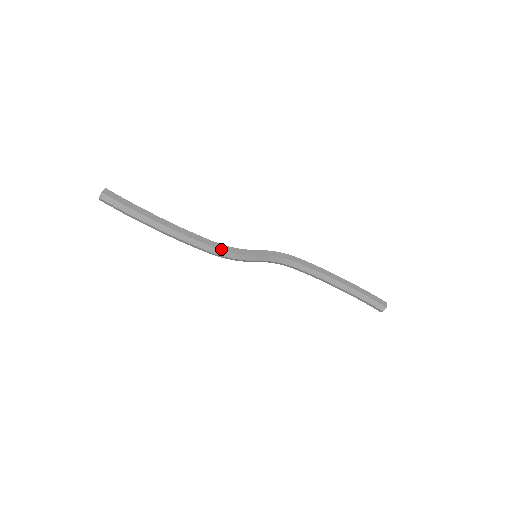
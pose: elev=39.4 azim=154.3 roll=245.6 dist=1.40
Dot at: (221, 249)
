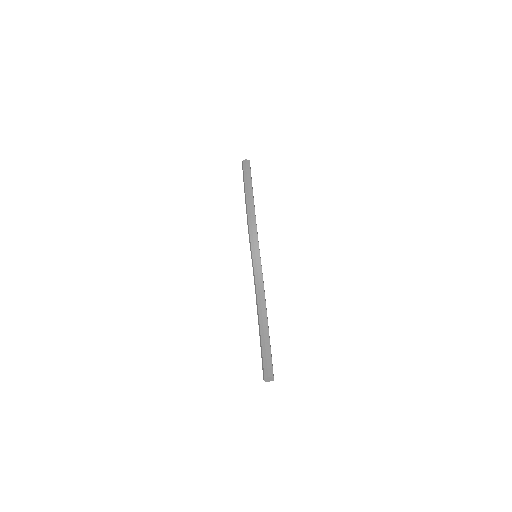
Dot at: (256, 224)
